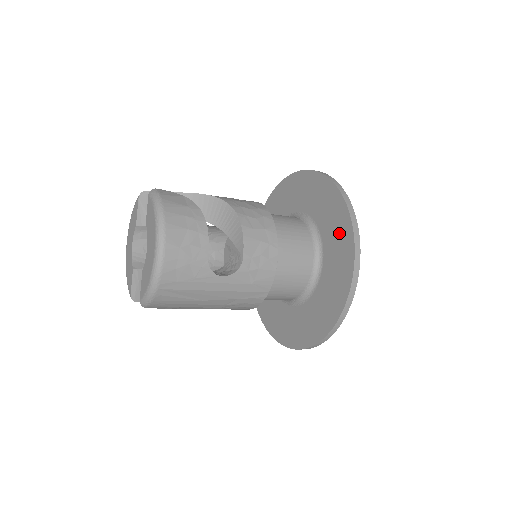
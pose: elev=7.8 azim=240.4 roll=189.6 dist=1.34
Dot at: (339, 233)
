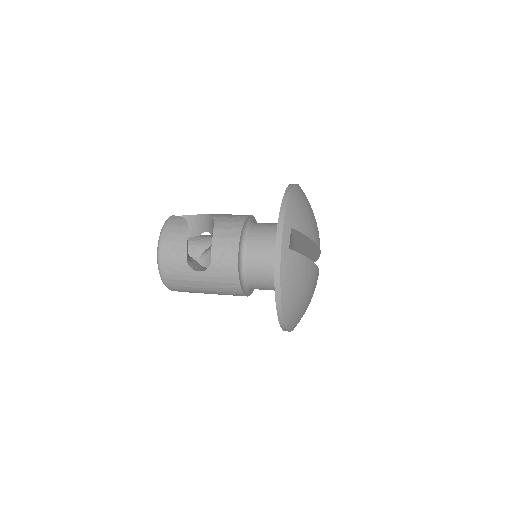
Dot at: occluded
